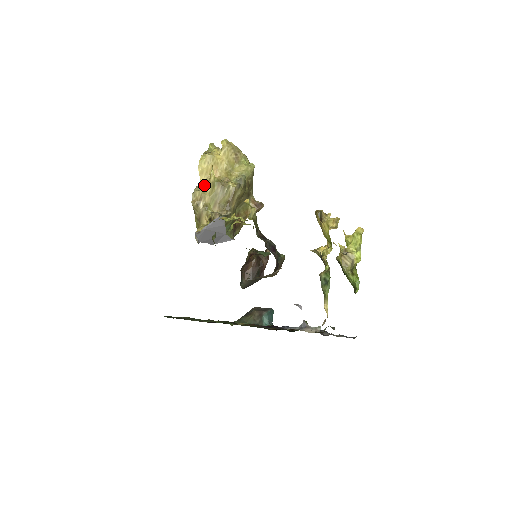
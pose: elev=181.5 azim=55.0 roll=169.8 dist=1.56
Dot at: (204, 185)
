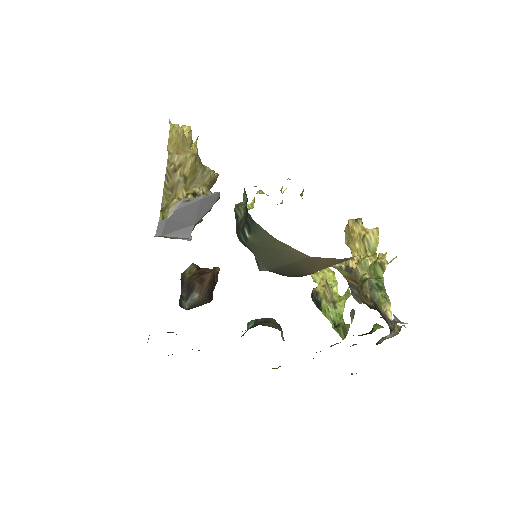
Dot at: occluded
